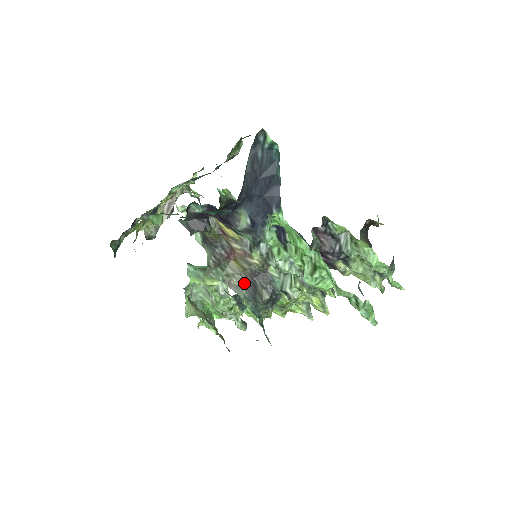
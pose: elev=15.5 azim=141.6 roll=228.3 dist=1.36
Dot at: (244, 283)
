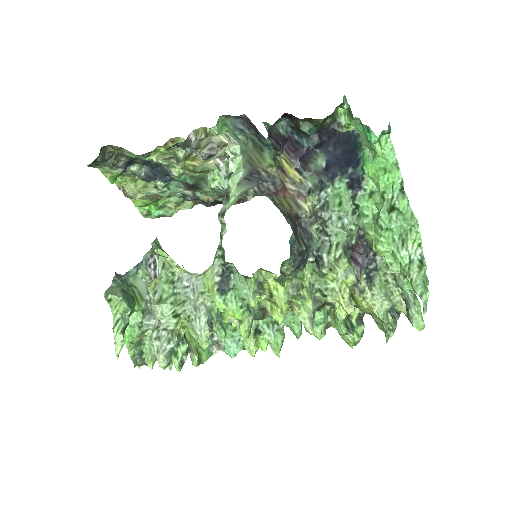
Dot at: (289, 216)
